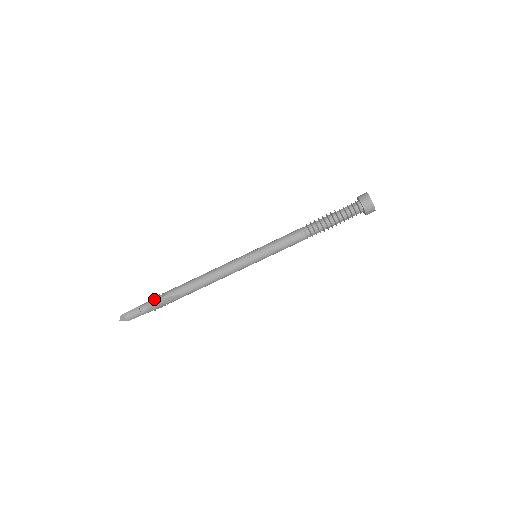
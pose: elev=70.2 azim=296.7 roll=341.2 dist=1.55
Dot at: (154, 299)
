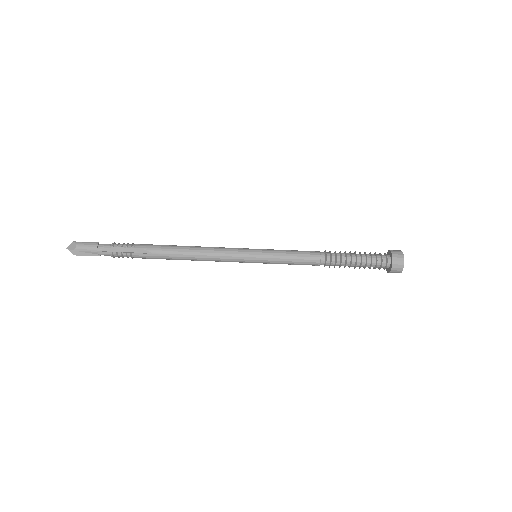
Dot at: occluded
